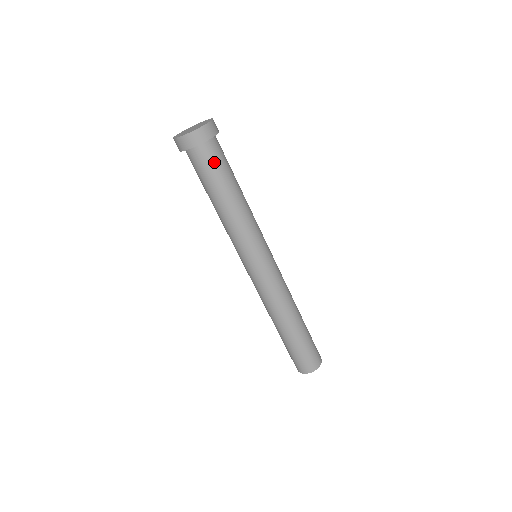
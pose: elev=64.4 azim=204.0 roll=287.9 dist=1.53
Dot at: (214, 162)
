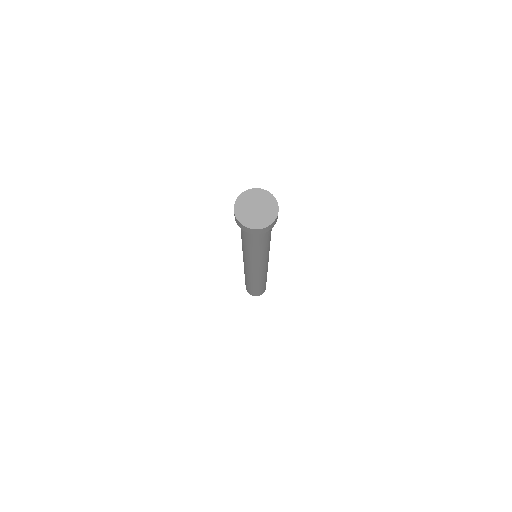
Dot at: (251, 236)
